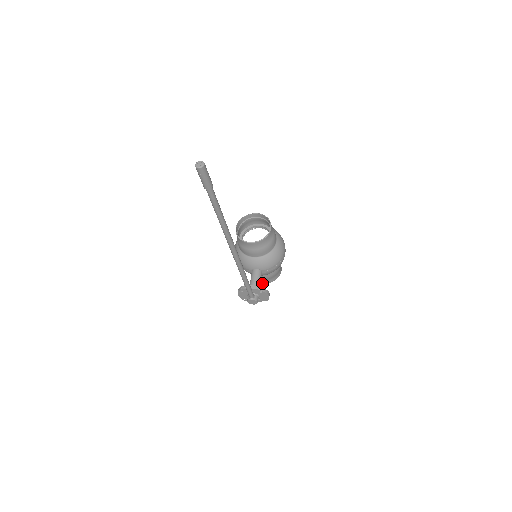
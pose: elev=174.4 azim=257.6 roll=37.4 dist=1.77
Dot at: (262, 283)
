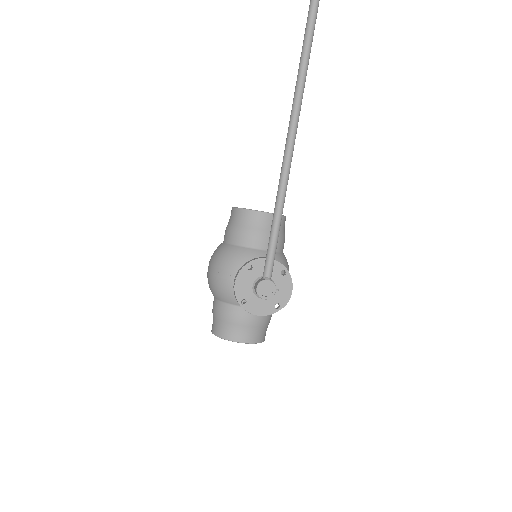
Dot at: (238, 342)
